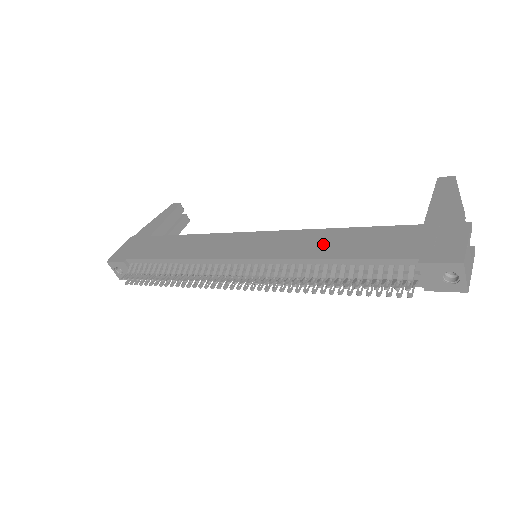
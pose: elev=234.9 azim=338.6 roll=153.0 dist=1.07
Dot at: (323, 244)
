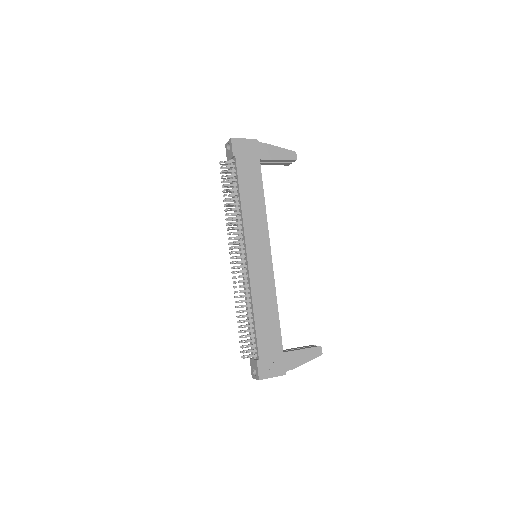
Dot at: (264, 304)
